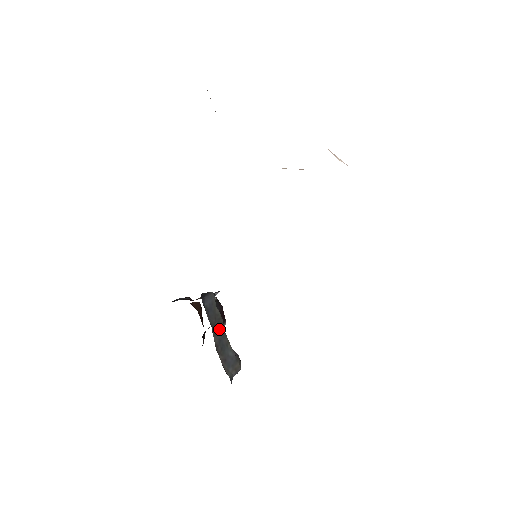
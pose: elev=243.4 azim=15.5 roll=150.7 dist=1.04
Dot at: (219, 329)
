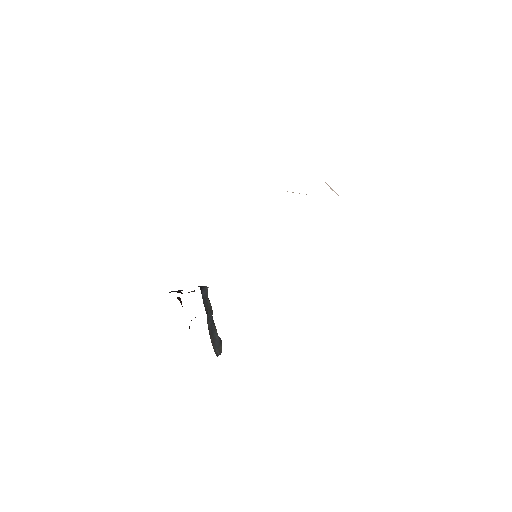
Dot at: (210, 316)
